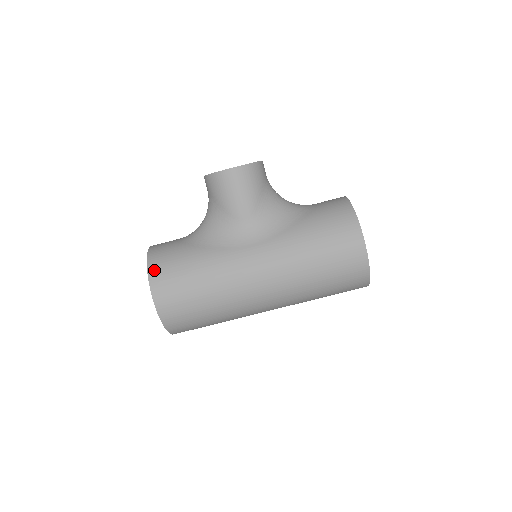
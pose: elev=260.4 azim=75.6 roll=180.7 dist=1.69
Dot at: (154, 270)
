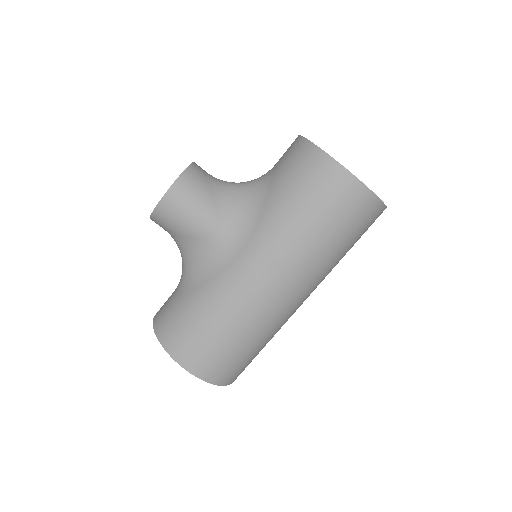
Dot at: (167, 341)
